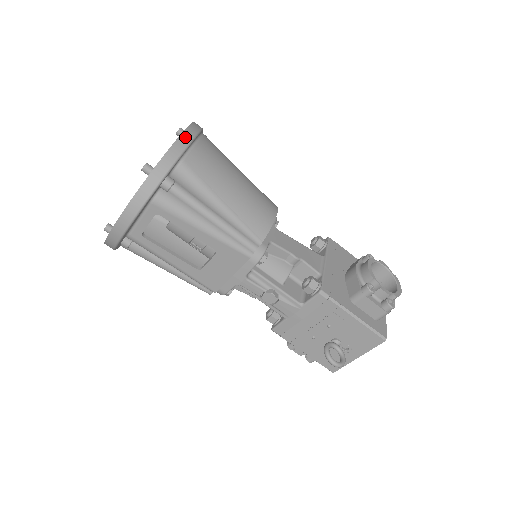
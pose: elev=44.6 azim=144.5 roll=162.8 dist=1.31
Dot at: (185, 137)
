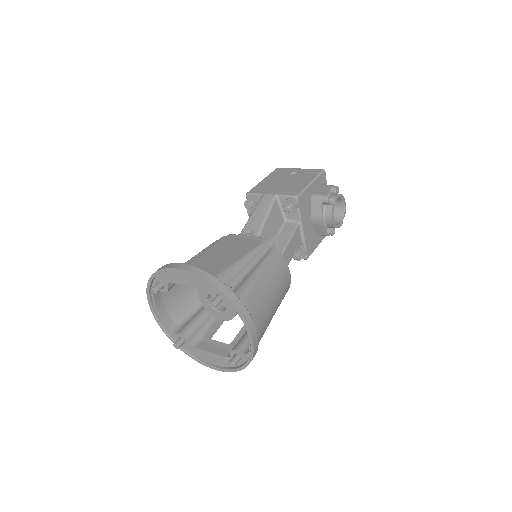
Dot at: (255, 344)
